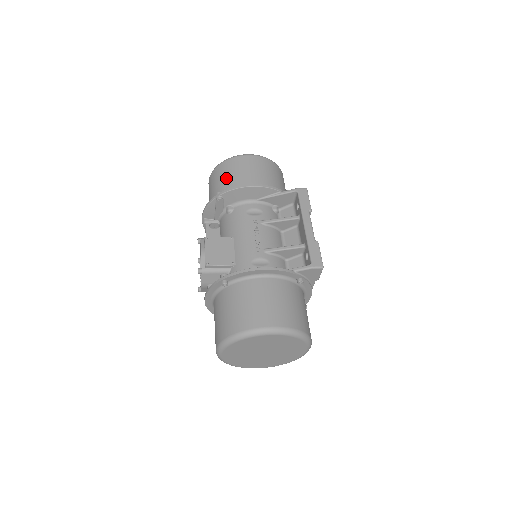
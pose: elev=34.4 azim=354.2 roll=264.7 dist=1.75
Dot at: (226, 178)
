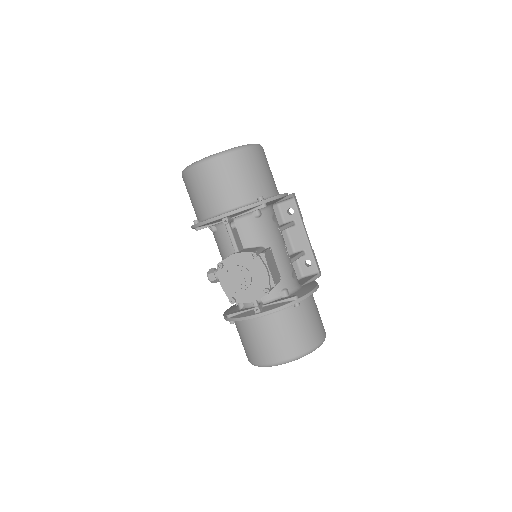
Dot at: (256, 175)
